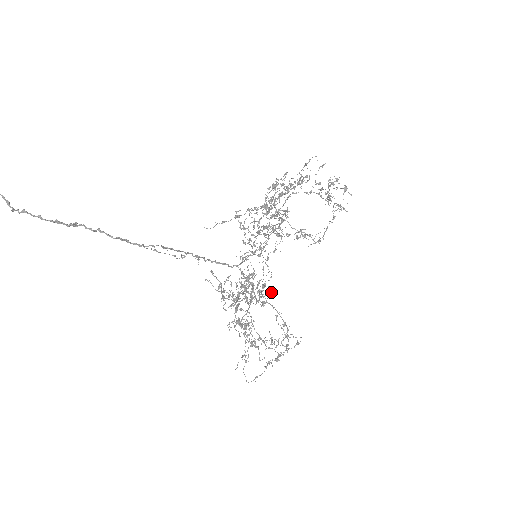
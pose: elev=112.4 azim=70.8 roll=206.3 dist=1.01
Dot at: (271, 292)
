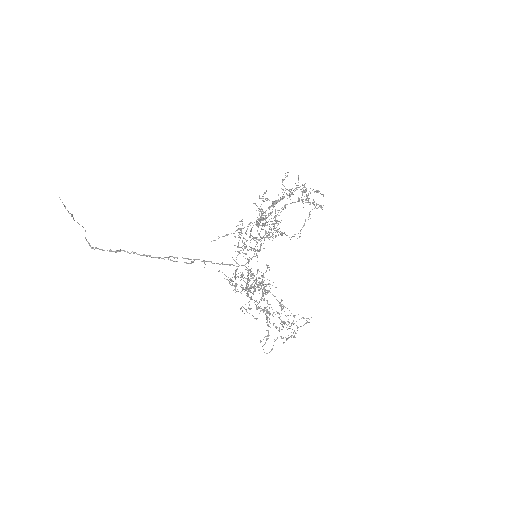
Dot at: occluded
